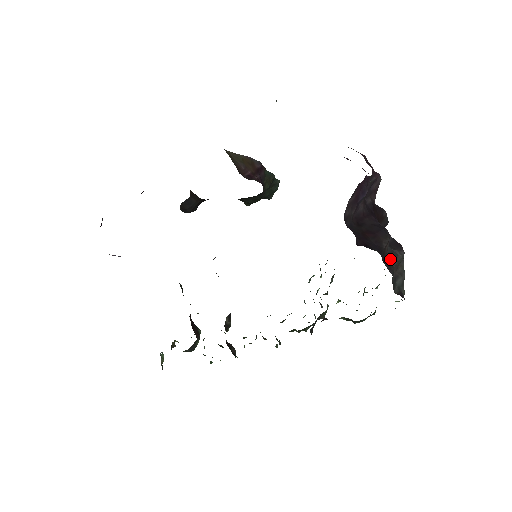
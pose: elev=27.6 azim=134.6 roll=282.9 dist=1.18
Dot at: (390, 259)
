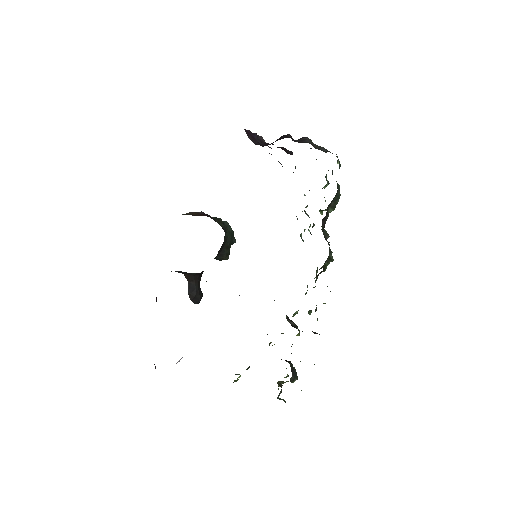
Dot at: occluded
